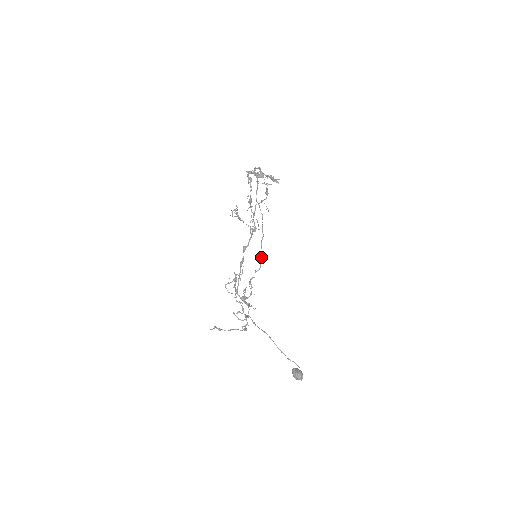
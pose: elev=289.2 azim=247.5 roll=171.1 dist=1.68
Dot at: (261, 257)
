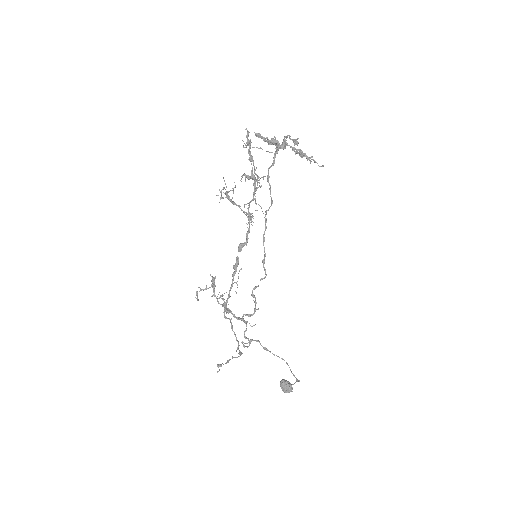
Dot at: (264, 258)
